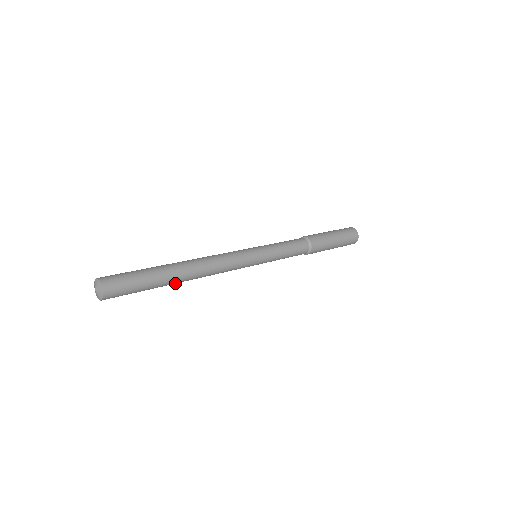
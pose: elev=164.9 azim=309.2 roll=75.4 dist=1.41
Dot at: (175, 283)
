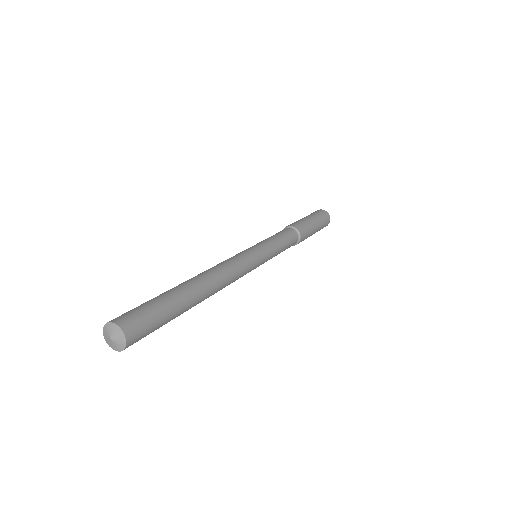
Dot at: occluded
